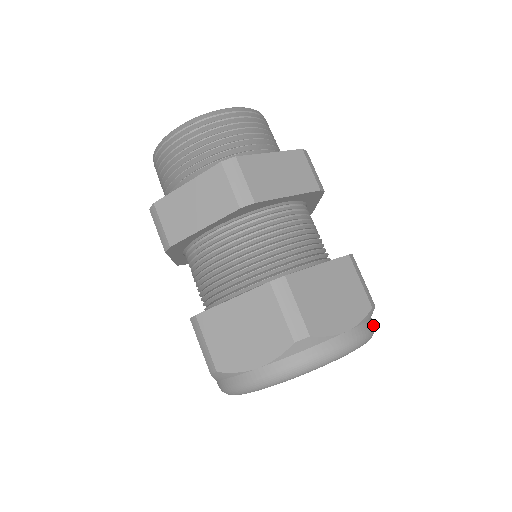
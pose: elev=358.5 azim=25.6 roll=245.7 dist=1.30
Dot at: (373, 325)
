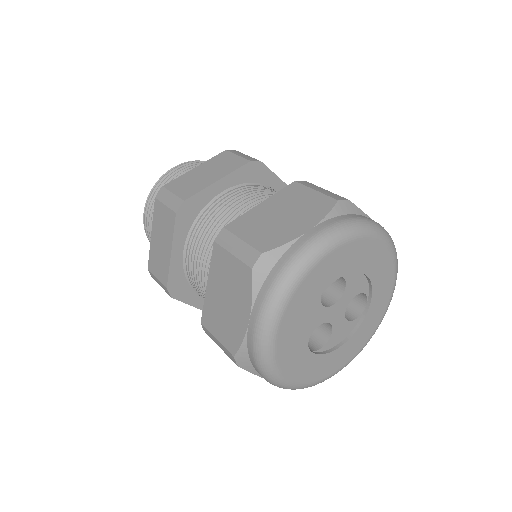
Dot at: (362, 218)
